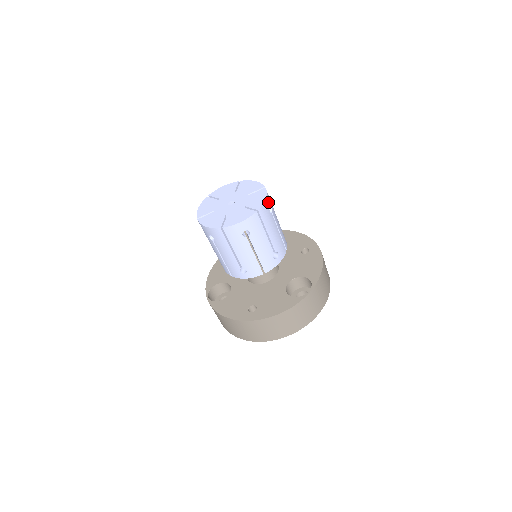
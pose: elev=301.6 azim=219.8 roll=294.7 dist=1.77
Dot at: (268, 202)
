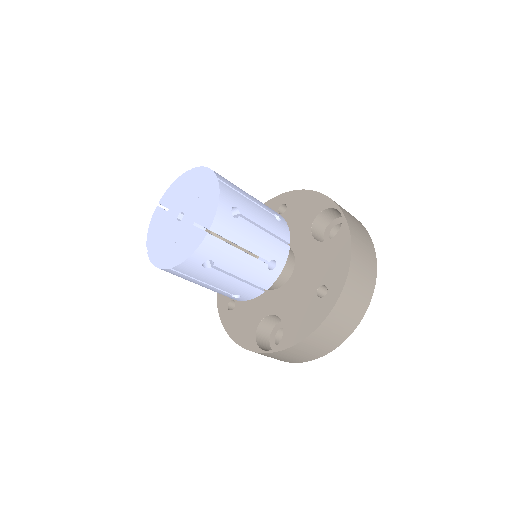
Dot at: occluded
